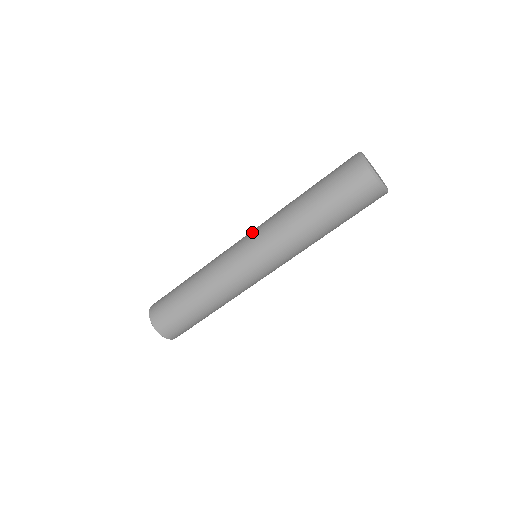
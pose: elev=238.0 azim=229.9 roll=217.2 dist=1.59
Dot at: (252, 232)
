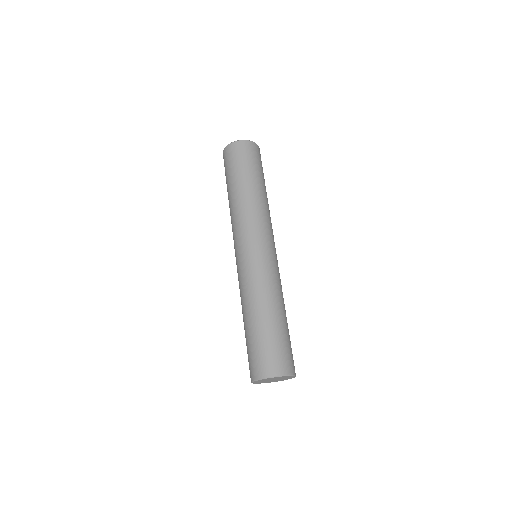
Dot at: occluded
